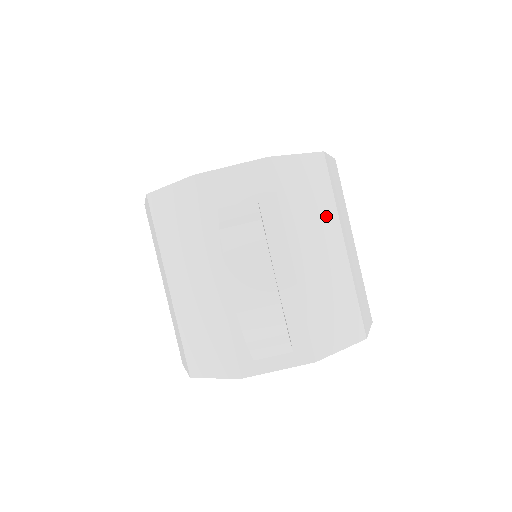
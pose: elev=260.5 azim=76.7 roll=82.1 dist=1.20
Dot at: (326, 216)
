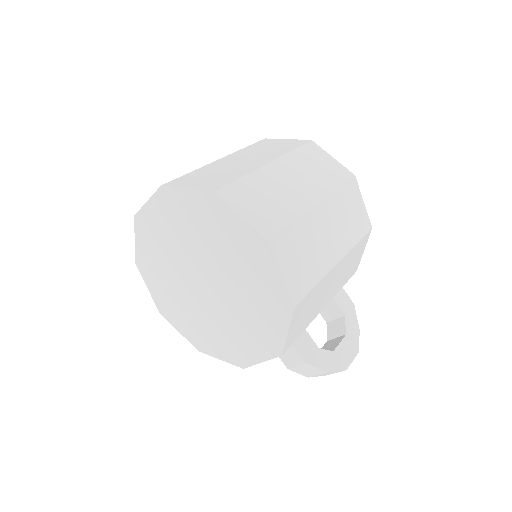
Dot at: (321, 288)
